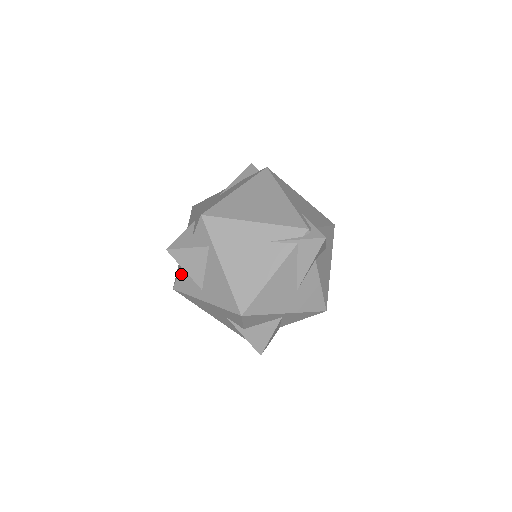
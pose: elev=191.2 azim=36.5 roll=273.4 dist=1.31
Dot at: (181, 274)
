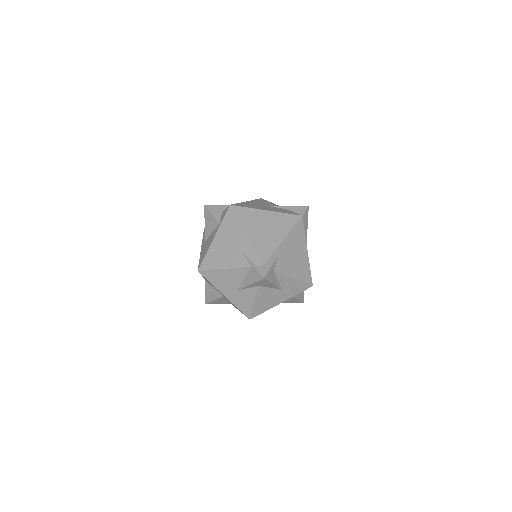
Dot at: occluded
